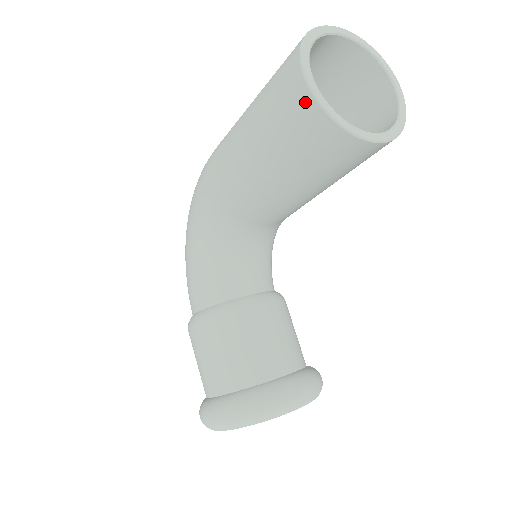
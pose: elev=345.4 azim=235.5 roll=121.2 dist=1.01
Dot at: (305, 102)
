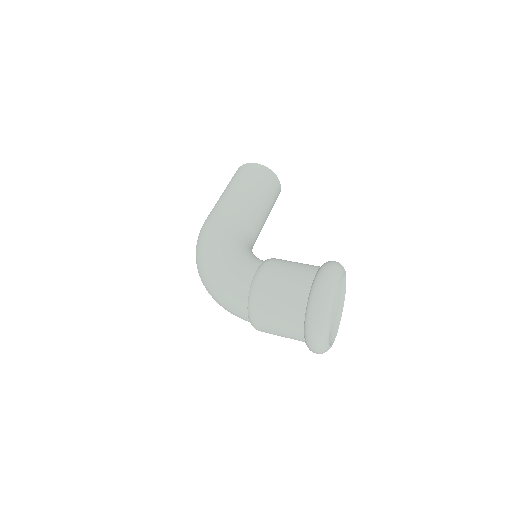
Dot at: (259, 167)
